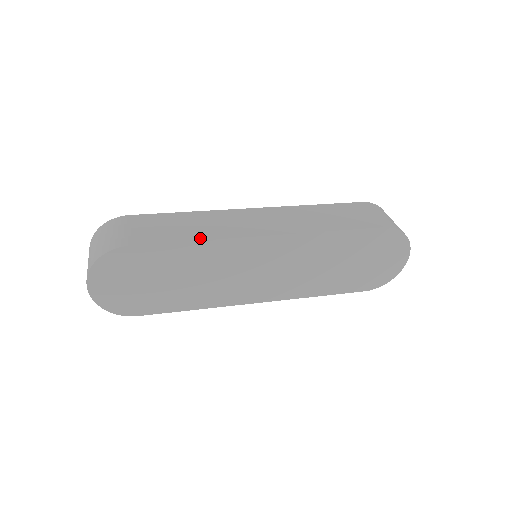
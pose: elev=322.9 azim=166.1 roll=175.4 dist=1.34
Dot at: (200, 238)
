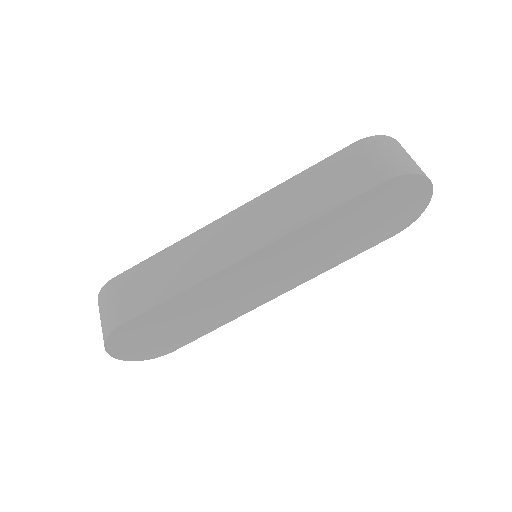
Dot at: (183, 287)
